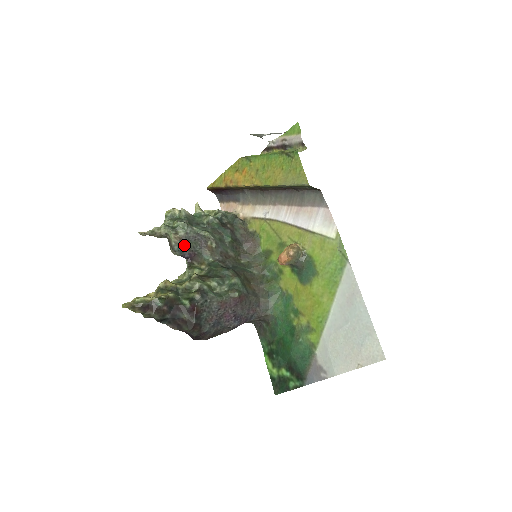
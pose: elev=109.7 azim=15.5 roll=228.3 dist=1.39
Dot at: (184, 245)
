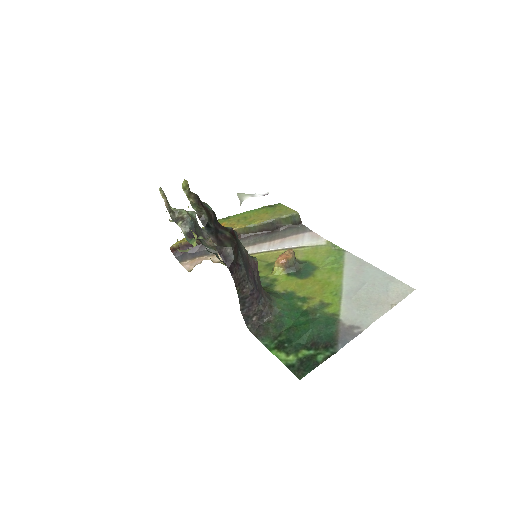
Dot at: (194, 223)
